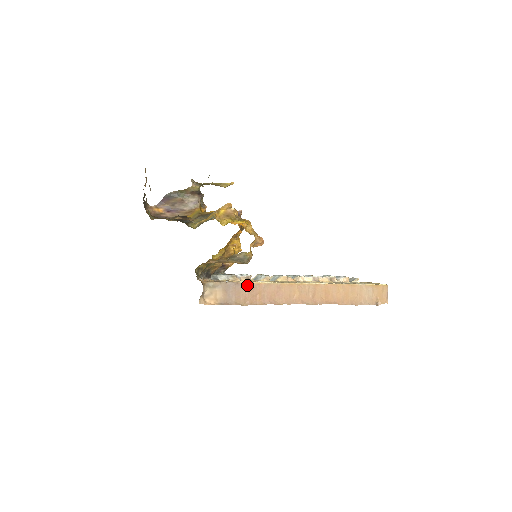
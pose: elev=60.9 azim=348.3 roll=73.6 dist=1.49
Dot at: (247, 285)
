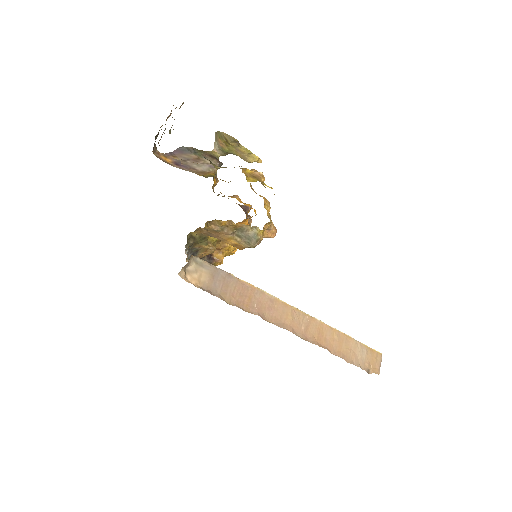
Dot at: (239, 281)
